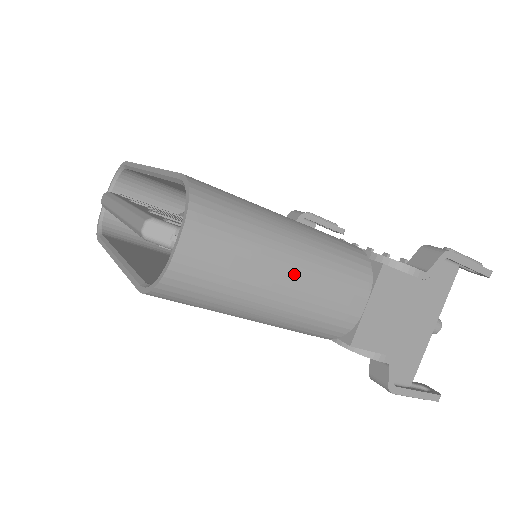
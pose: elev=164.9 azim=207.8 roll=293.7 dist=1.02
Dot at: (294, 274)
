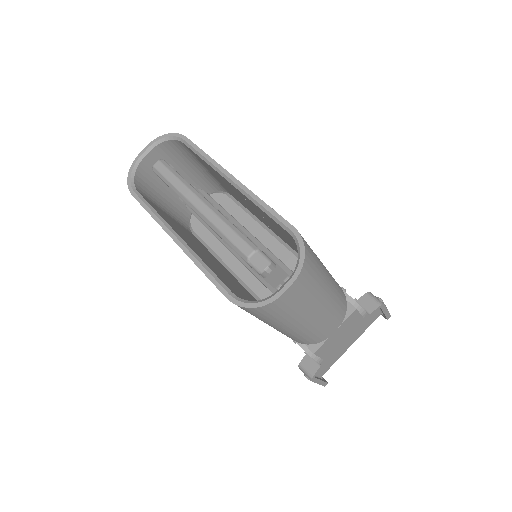
Dot at: (320, 311)
